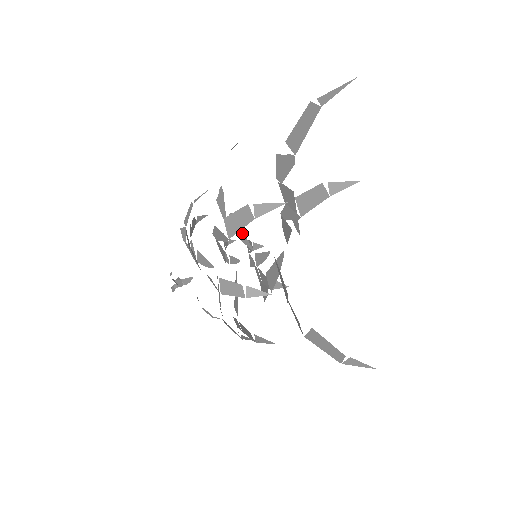
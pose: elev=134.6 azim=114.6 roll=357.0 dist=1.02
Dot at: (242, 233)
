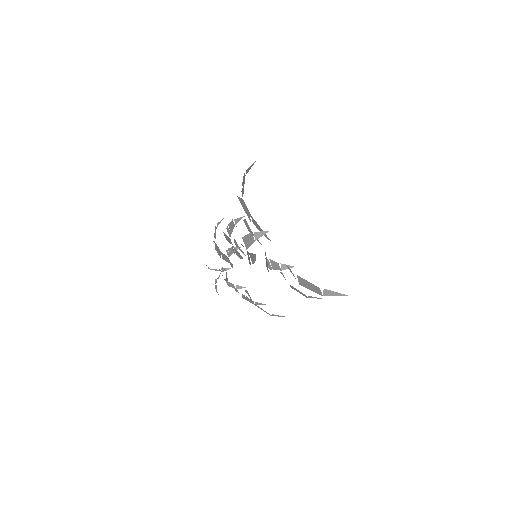
Dot at: occluded
